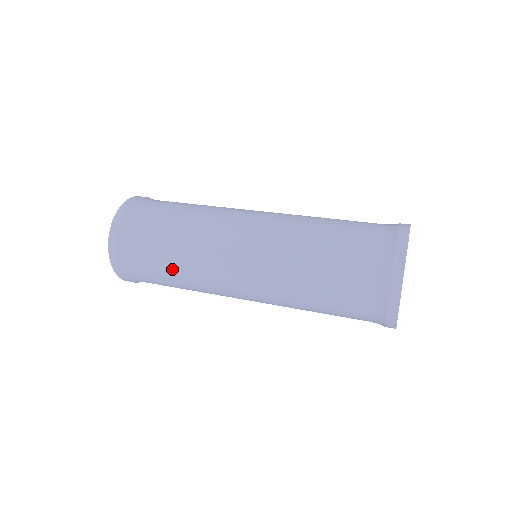
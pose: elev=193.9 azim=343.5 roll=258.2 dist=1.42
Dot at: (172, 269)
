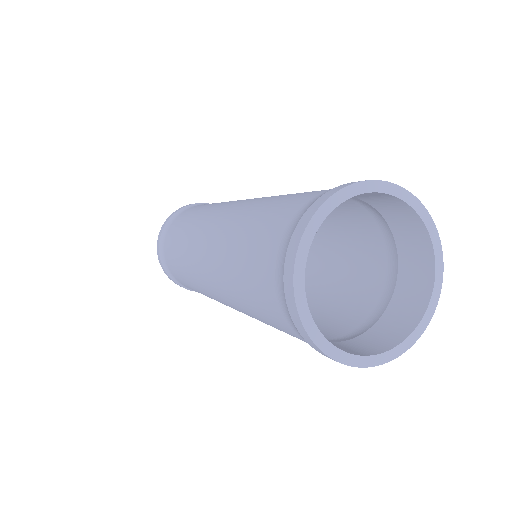
Dot at: (188, 283)
